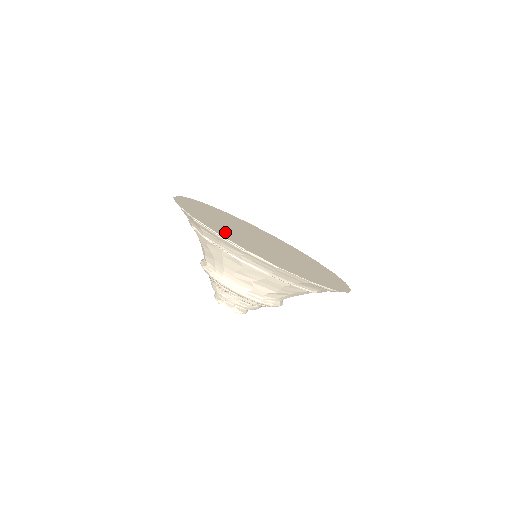
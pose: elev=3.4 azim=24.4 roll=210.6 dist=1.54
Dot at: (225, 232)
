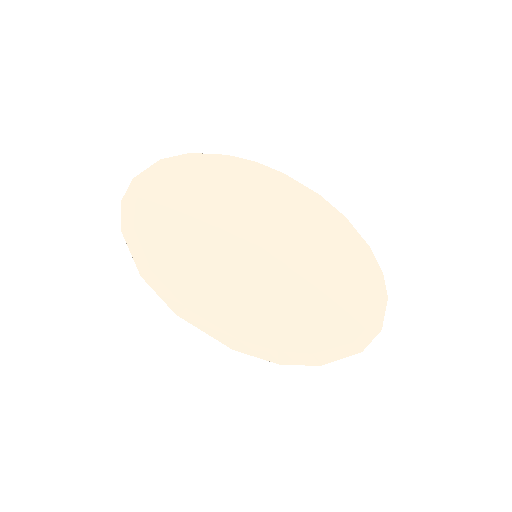
Dot at: (159, 207)
